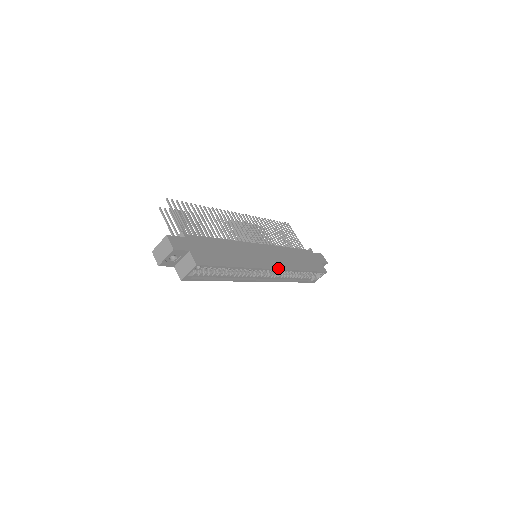
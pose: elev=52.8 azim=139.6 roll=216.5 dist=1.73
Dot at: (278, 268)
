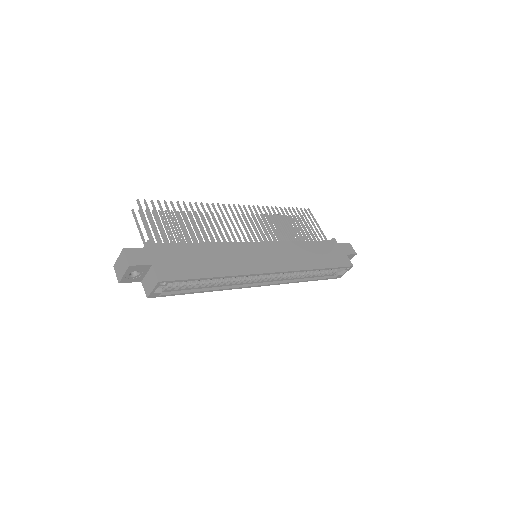
Dot at: (280, 270)
